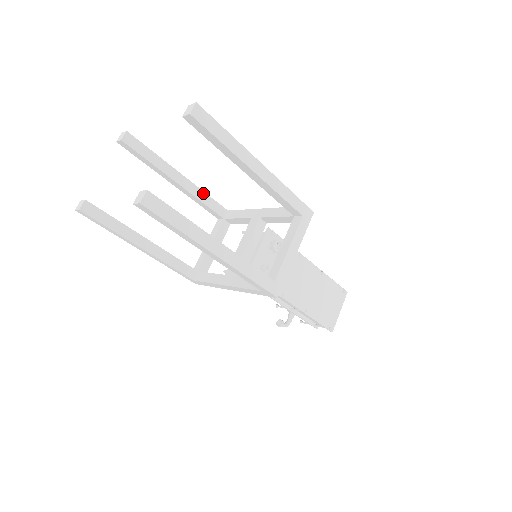
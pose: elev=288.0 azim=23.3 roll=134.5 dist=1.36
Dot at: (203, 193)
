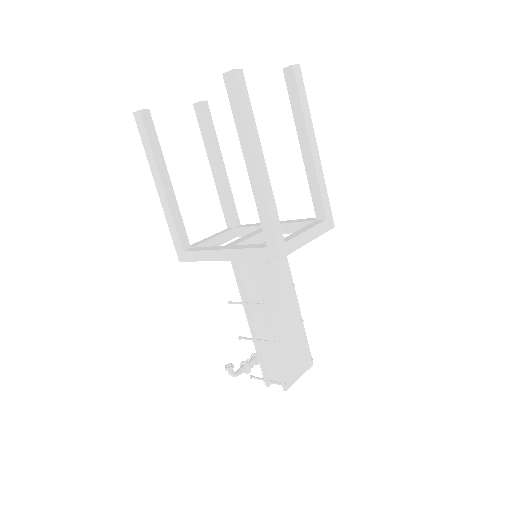
Dot at: (231, 193)
